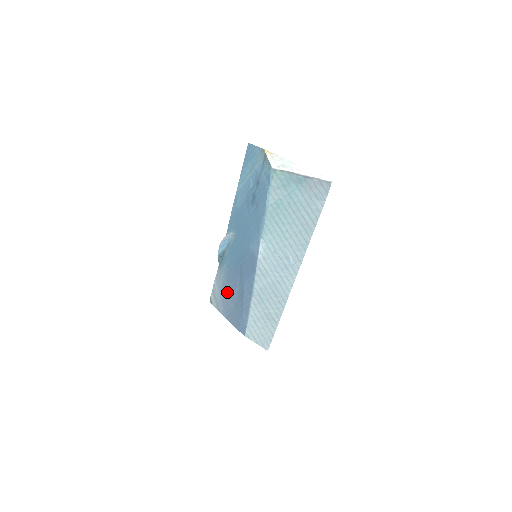
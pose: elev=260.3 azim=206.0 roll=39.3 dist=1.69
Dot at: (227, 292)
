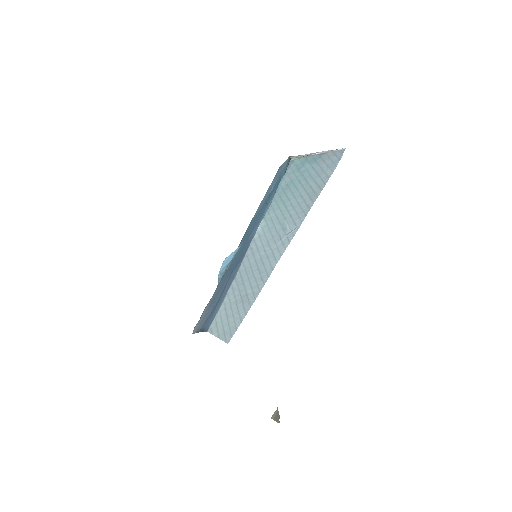
Dot at: (212, 303)
